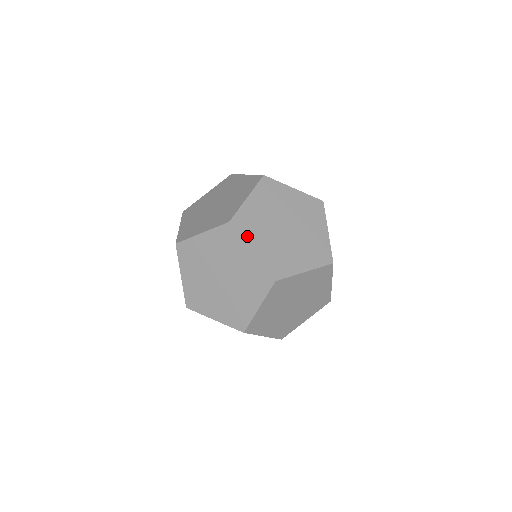
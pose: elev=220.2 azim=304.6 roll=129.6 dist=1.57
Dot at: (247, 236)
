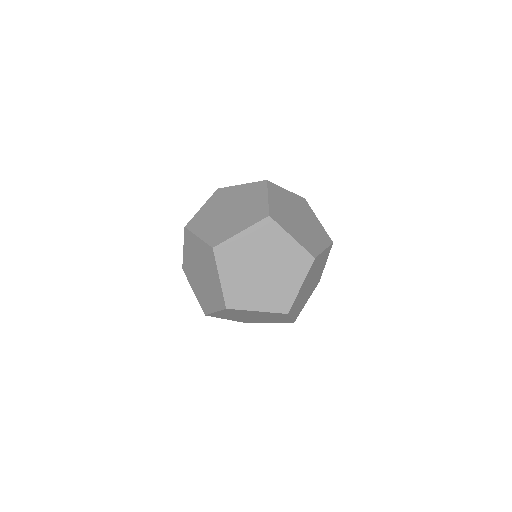
Dot at: (284, 226)
